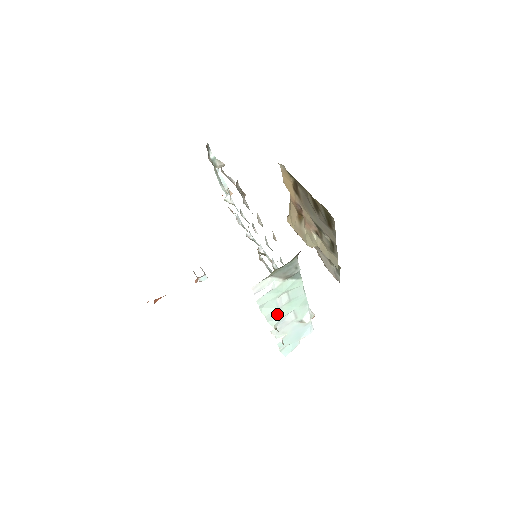
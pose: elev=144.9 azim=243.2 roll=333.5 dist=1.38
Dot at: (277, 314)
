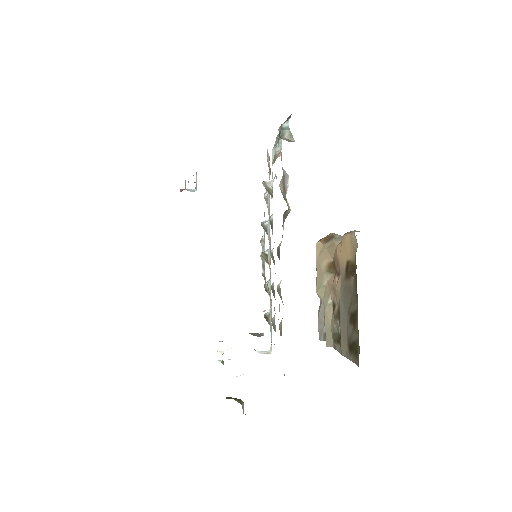
Dot at: occluded
